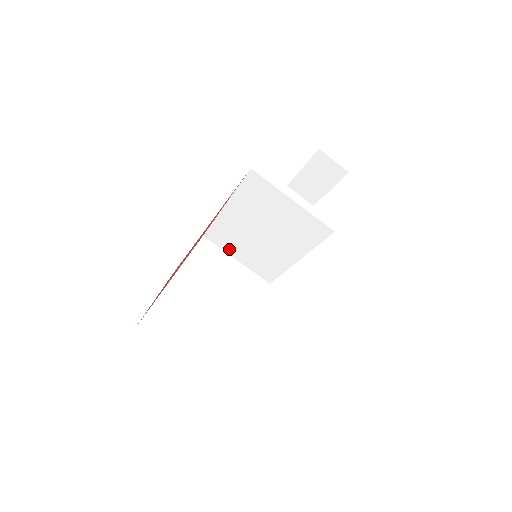
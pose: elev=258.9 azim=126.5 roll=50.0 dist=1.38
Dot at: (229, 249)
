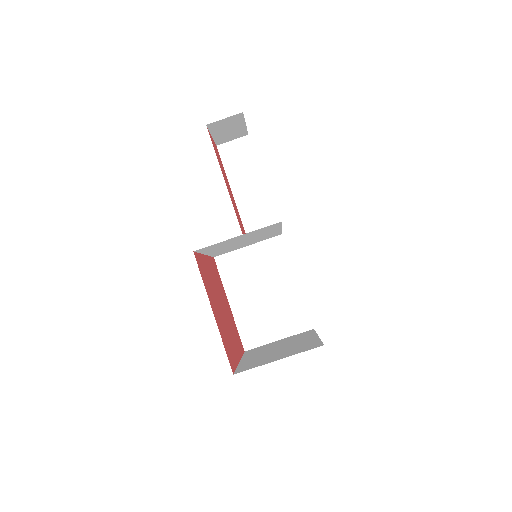
Dot at: occluded
